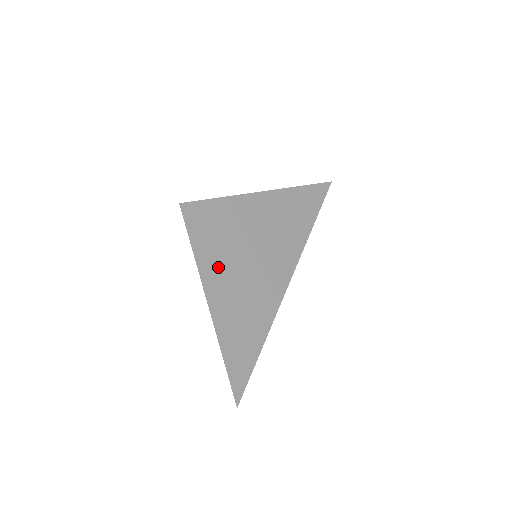
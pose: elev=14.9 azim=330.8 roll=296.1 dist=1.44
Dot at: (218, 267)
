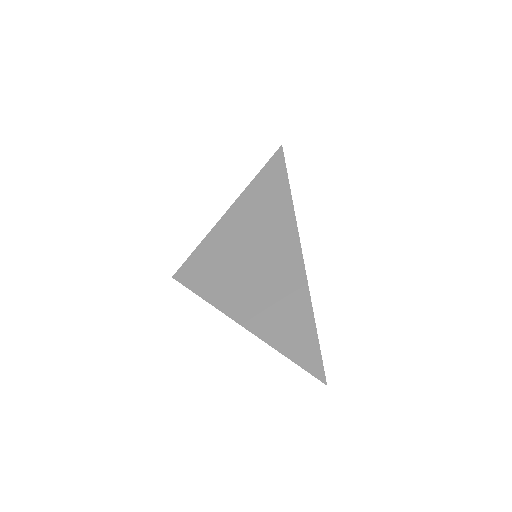
Dot at: (230, 292)
